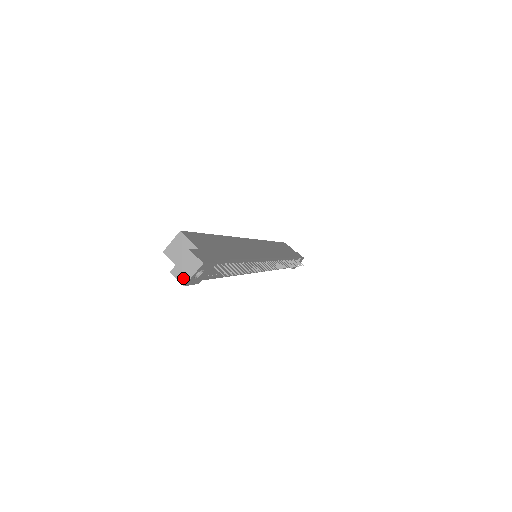
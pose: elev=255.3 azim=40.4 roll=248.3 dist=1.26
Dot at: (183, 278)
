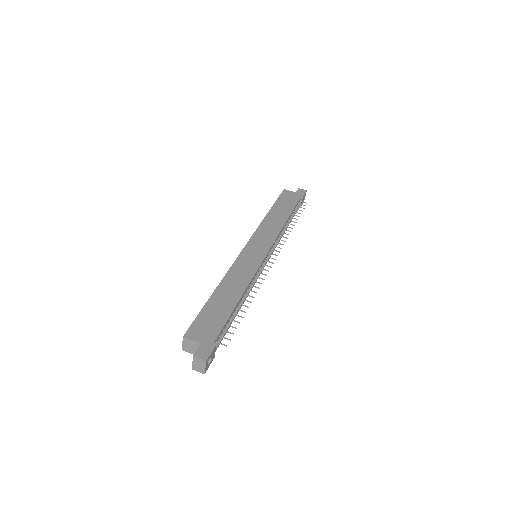
Dot at: (201, 371)
